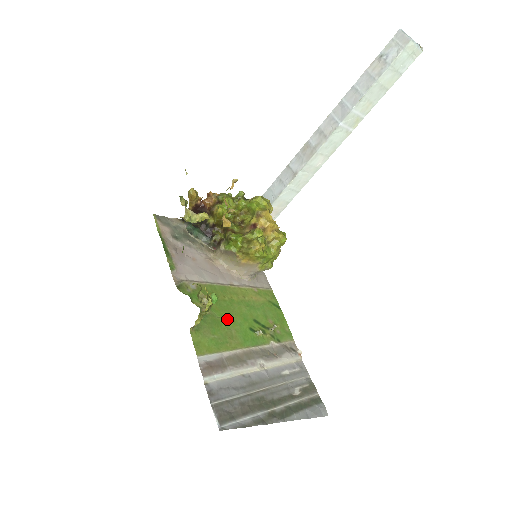
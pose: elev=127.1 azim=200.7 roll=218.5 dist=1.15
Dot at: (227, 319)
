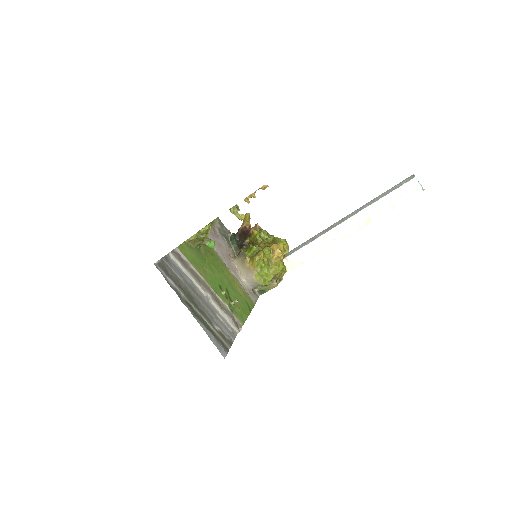
Dot at: (211, 267)
